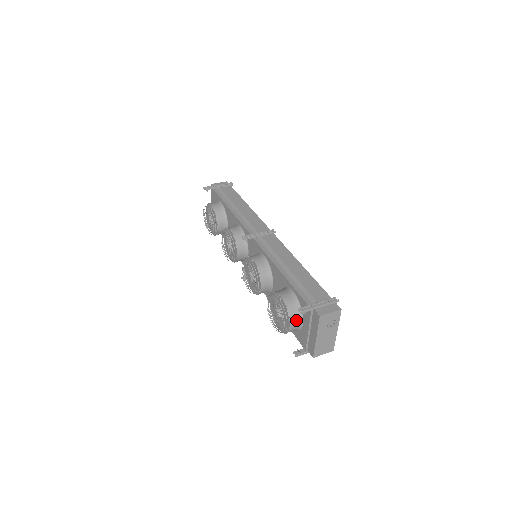
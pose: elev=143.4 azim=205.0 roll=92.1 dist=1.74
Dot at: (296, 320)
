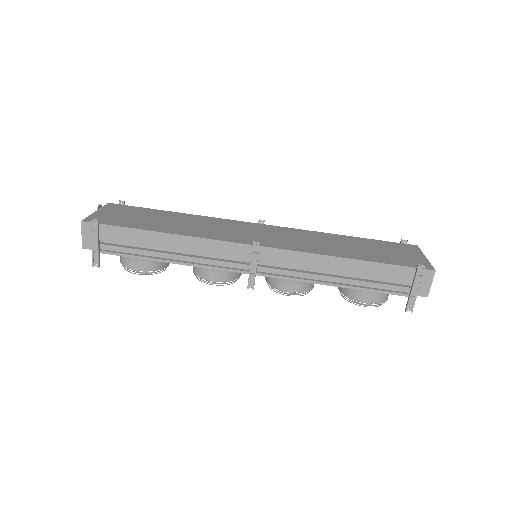
Dot at: occluded
